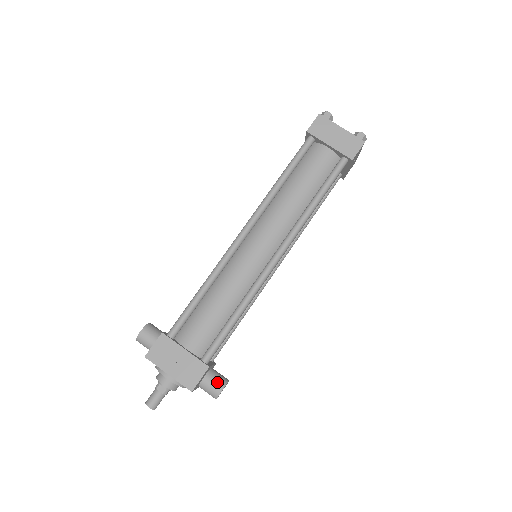
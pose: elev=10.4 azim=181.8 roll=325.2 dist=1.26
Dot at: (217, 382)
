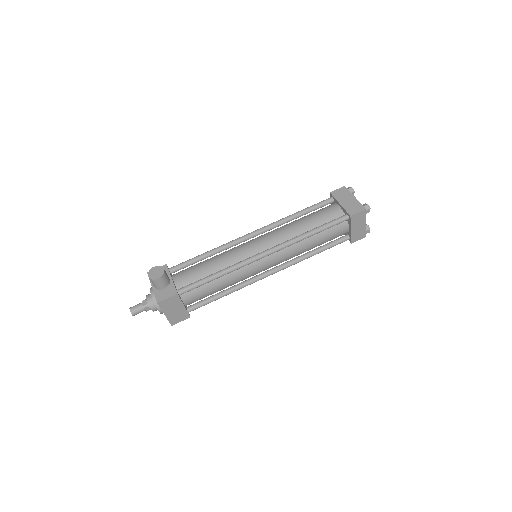
Dot at: occluded
